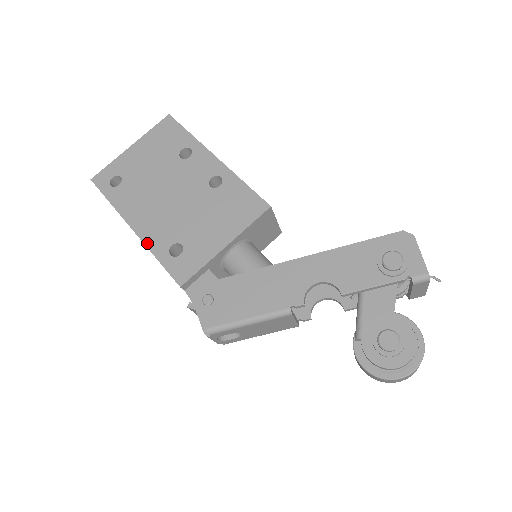
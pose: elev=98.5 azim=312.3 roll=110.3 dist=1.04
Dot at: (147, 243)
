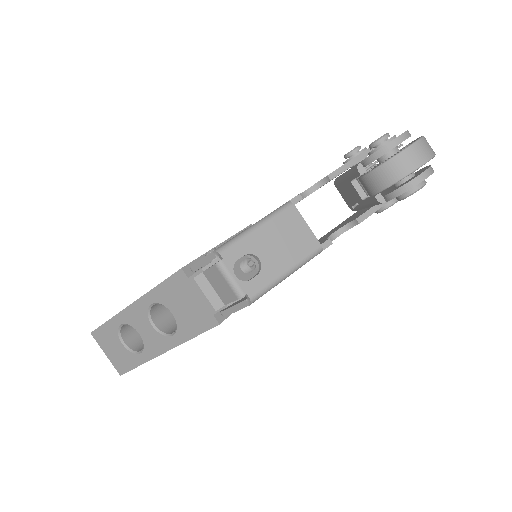
Dot at: (146, 293)
